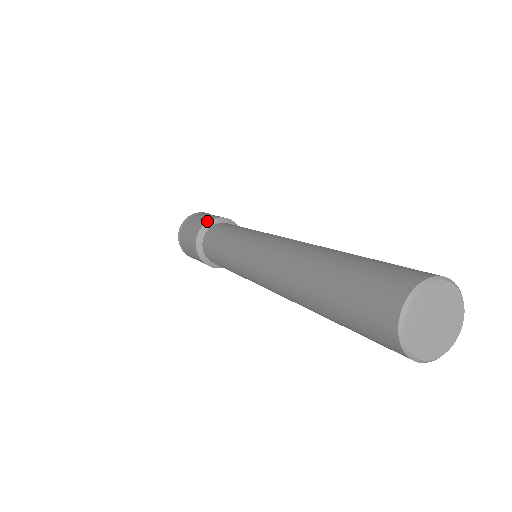
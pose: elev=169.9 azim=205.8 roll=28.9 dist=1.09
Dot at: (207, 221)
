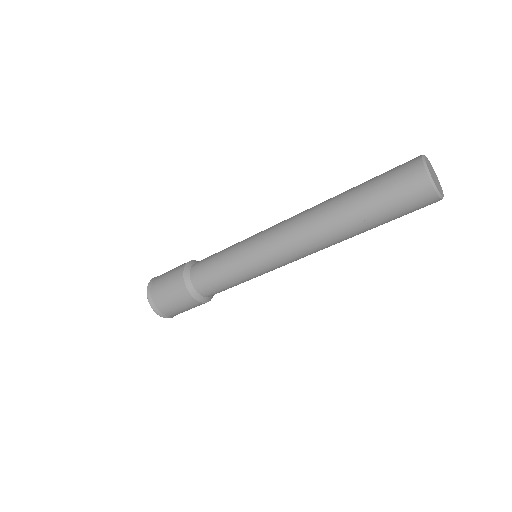
Dot at: occluded
